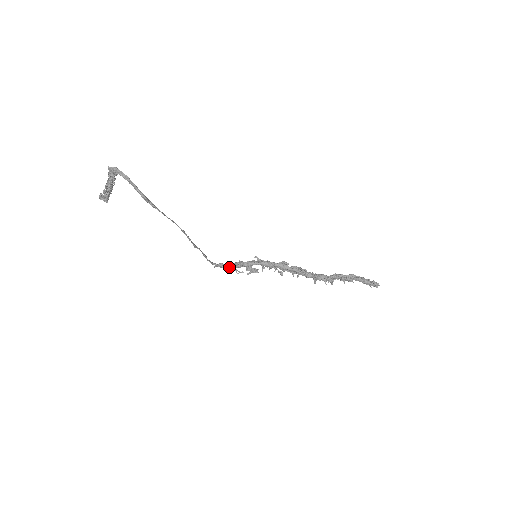
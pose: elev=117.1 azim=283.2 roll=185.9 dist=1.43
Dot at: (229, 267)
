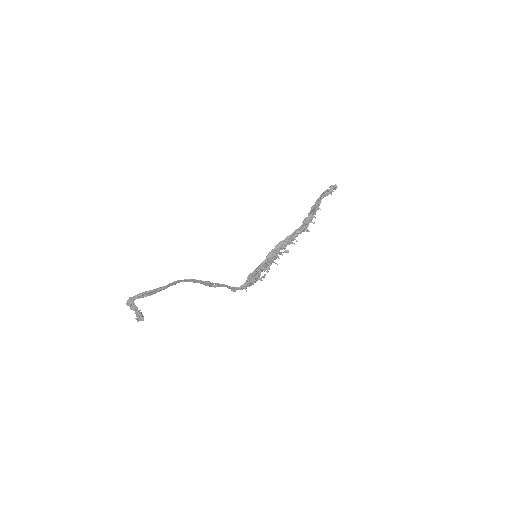
Dot at: (250, 278)
